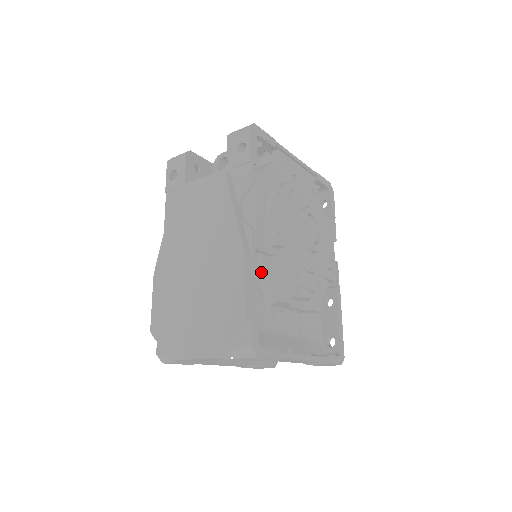
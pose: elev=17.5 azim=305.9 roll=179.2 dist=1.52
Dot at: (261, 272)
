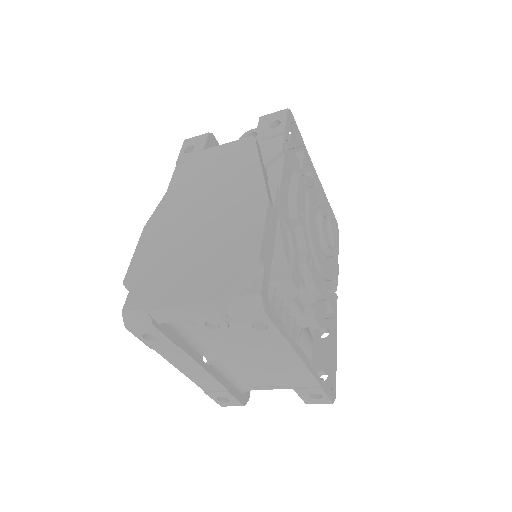
Dot at: occluded
